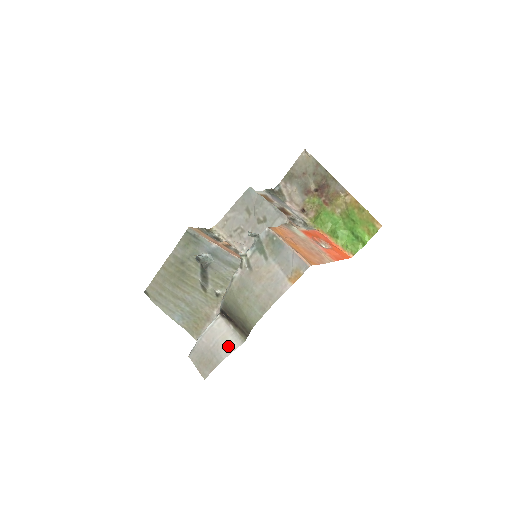
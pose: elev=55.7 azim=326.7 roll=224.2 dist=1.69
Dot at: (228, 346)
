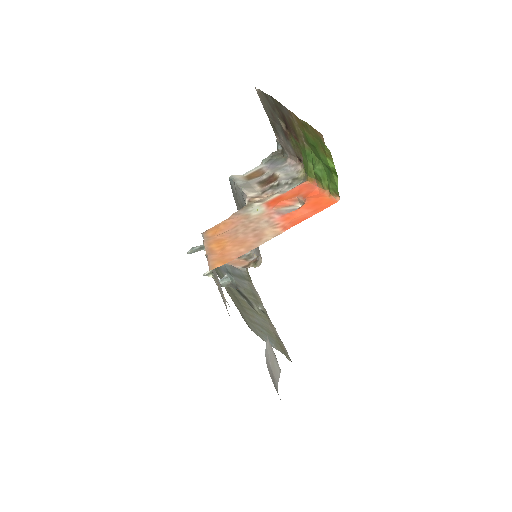
Dot at: (276, 374)
